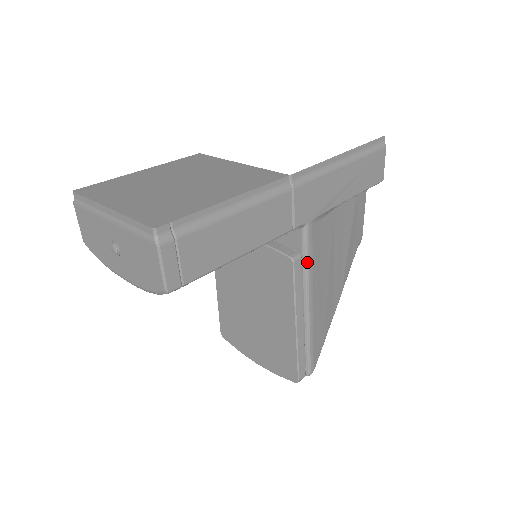
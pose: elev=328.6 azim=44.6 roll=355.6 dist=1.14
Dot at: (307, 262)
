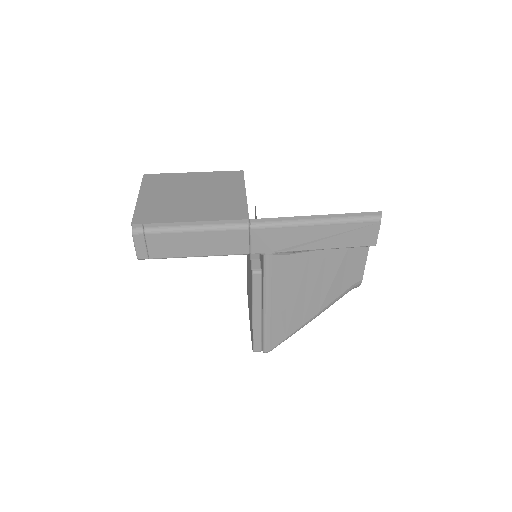
Dot at: (265, 279)
